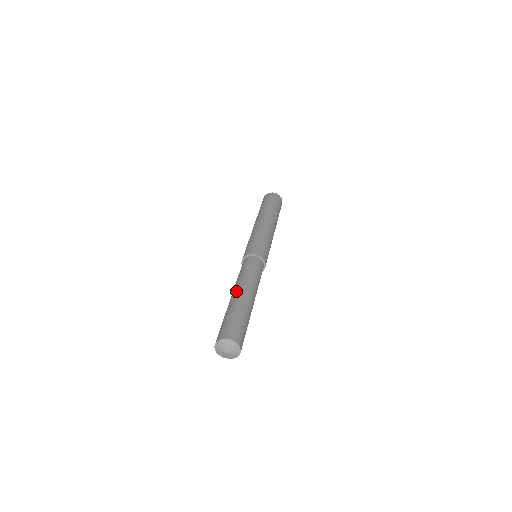
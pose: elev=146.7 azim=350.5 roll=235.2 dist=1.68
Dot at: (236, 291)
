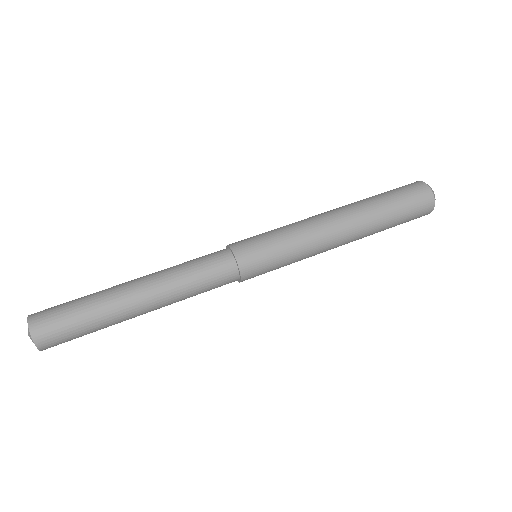
Dot at: (137, 279)
